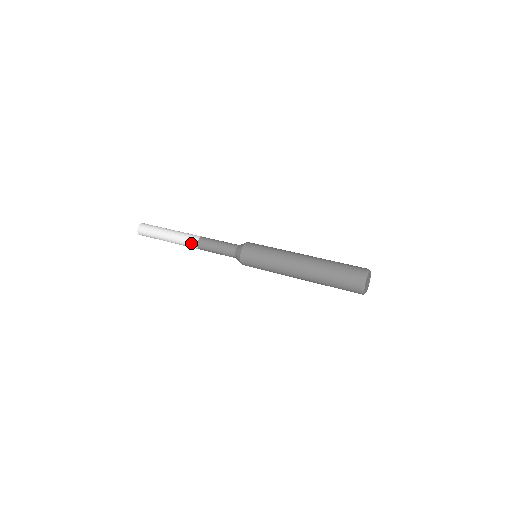
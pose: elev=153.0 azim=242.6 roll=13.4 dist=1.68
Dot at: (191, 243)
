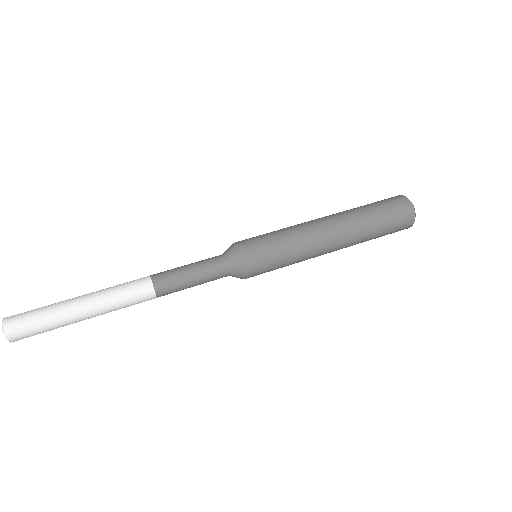
Dot at: (142, 298)
